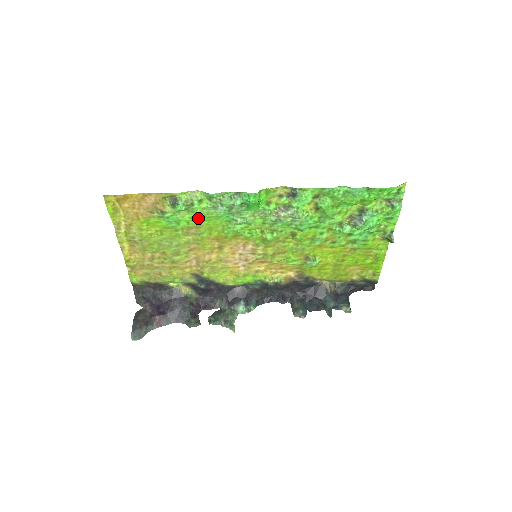
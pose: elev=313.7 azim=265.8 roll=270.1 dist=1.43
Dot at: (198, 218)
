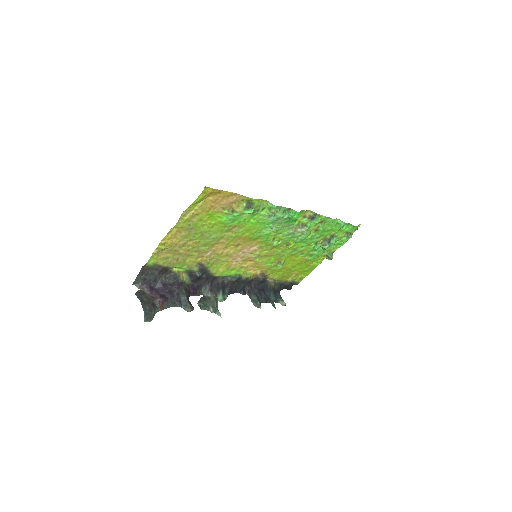
Dot at: (249, 220)
